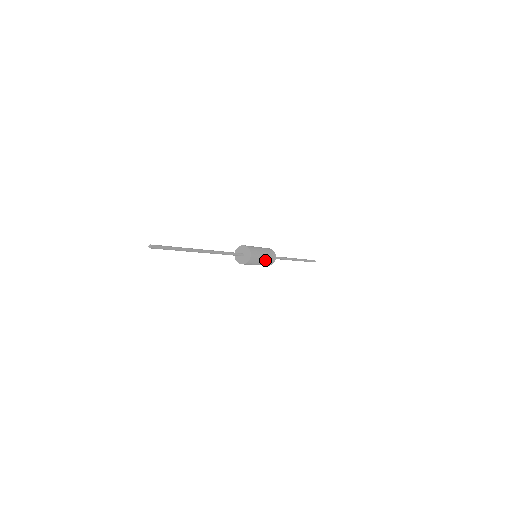
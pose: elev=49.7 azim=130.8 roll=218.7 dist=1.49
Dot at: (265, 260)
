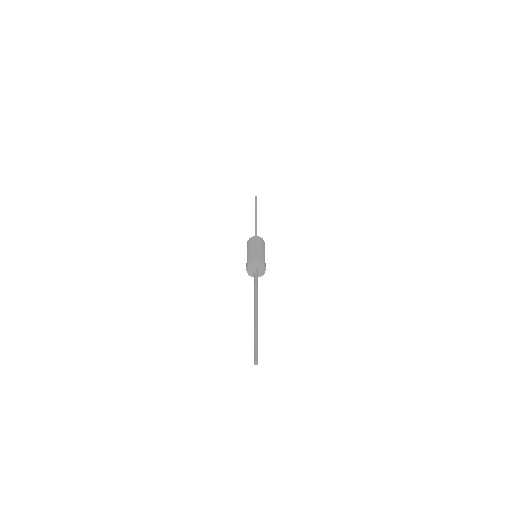
Dot at: occluded
